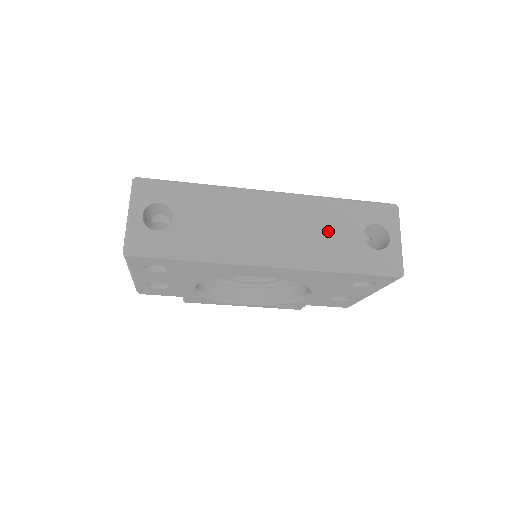
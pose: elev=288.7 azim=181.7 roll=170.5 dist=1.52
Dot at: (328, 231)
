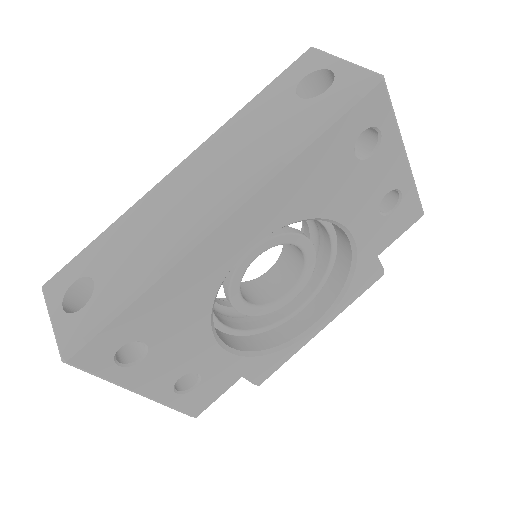
Dot at: (258, 133)
